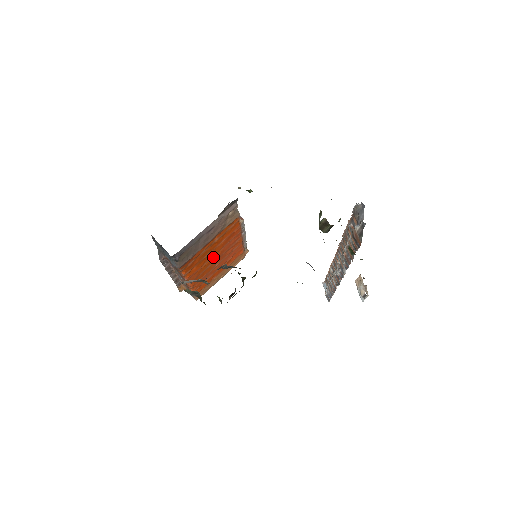
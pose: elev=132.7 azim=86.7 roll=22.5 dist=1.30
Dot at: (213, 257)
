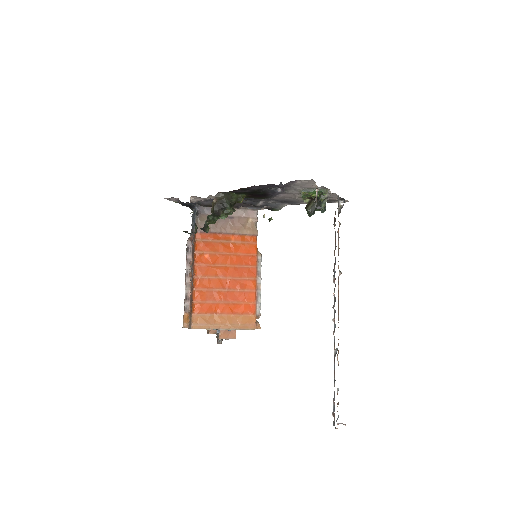
Dot at: (225, 267)
